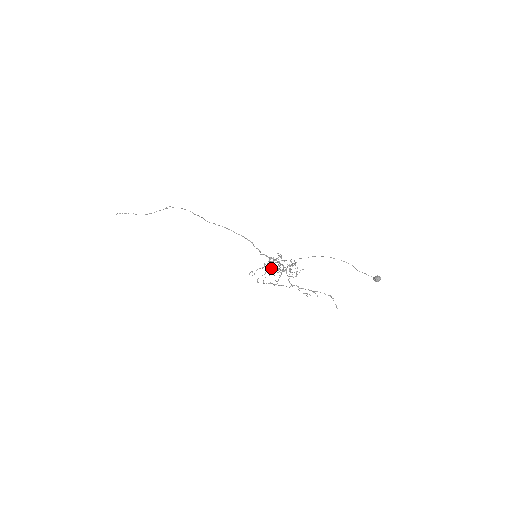
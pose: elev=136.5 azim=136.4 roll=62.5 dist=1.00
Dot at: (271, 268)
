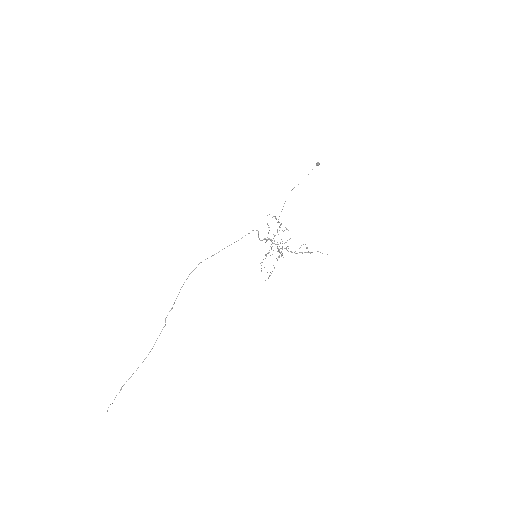
Dot at: occluded
